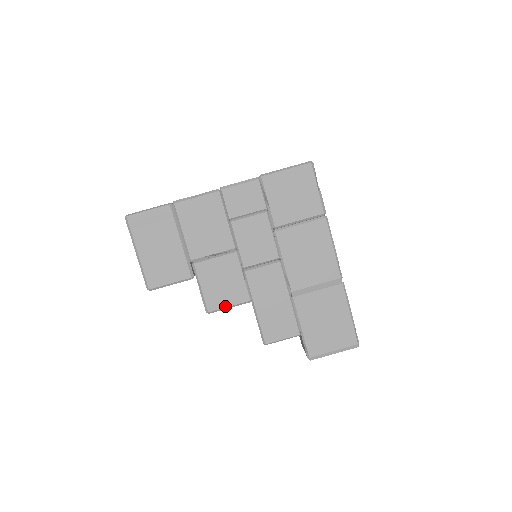
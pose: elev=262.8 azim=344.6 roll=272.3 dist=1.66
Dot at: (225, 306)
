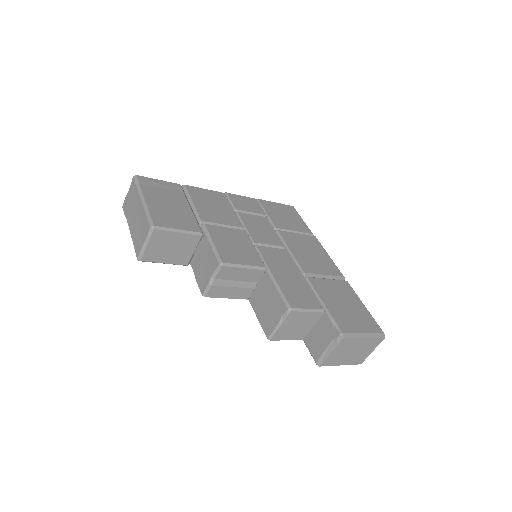
Dot at: (240, 263)
